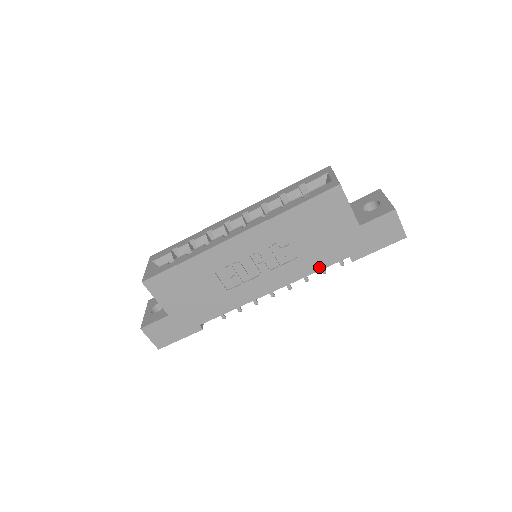
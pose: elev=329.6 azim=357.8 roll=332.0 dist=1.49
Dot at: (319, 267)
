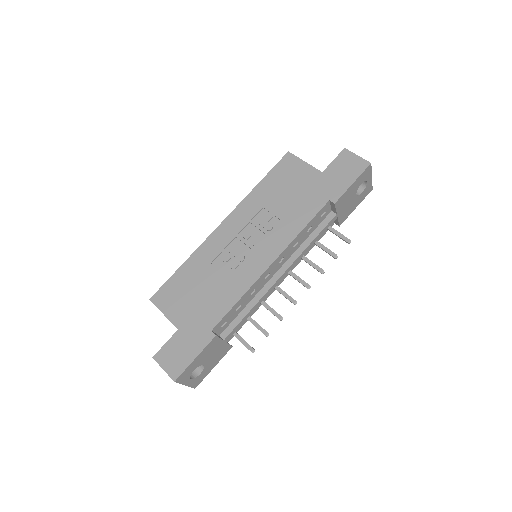
Dot at: (306, 221)
